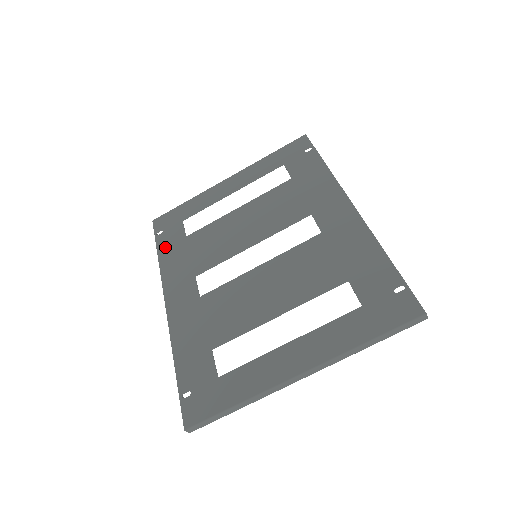
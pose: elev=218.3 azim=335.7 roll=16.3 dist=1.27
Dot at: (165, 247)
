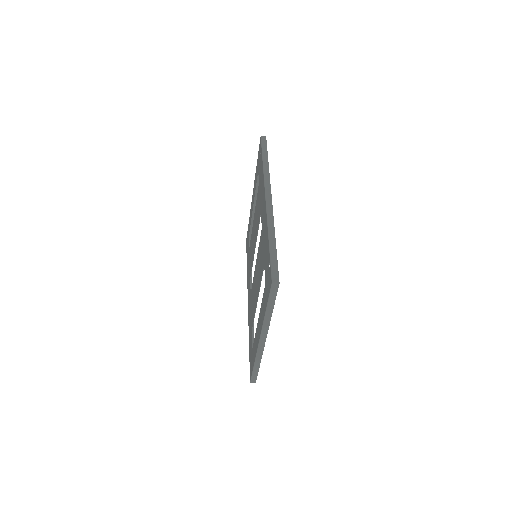
Dot at: (247, 260)
